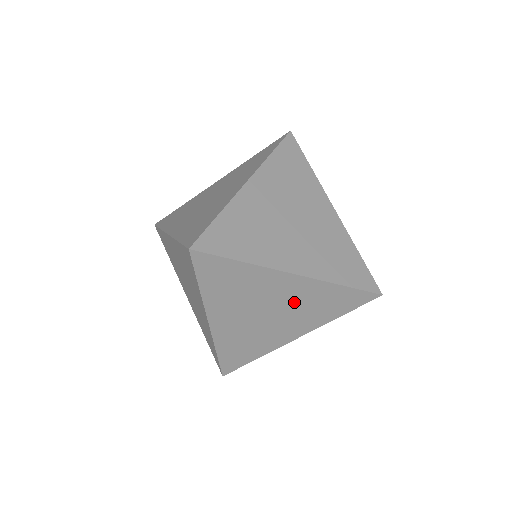
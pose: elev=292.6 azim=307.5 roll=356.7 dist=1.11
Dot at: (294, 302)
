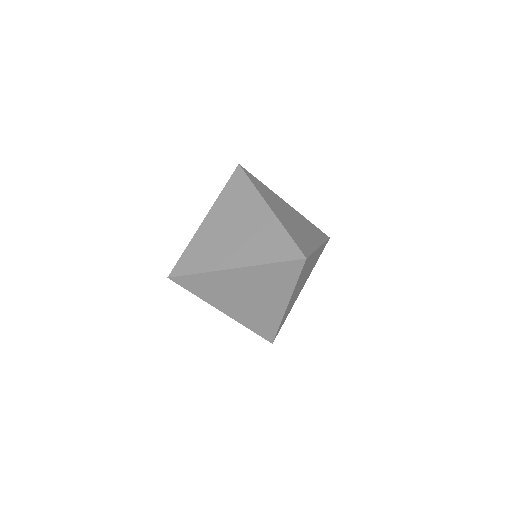
Dot at: occluded
